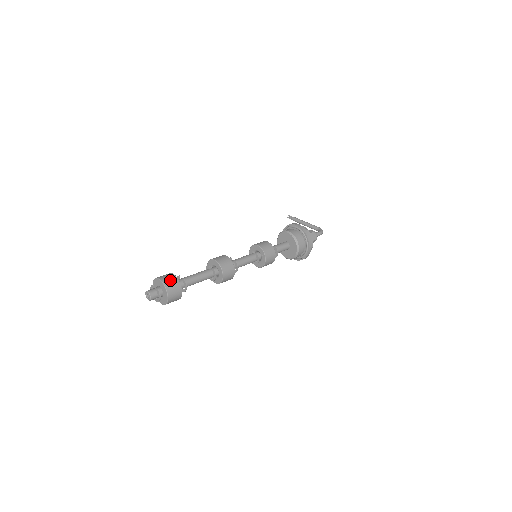
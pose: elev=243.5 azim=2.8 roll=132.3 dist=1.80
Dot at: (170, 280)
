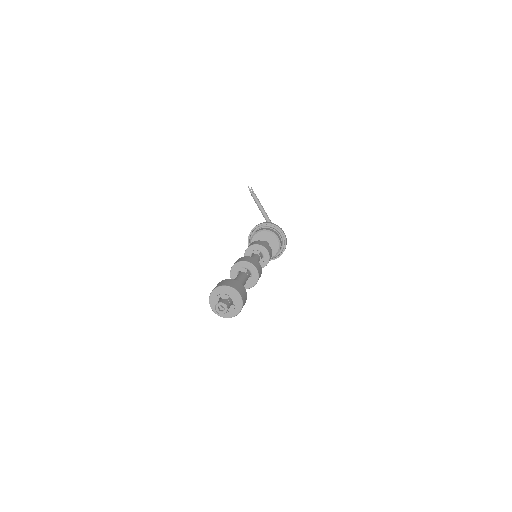
Dot at: (245, 298)
